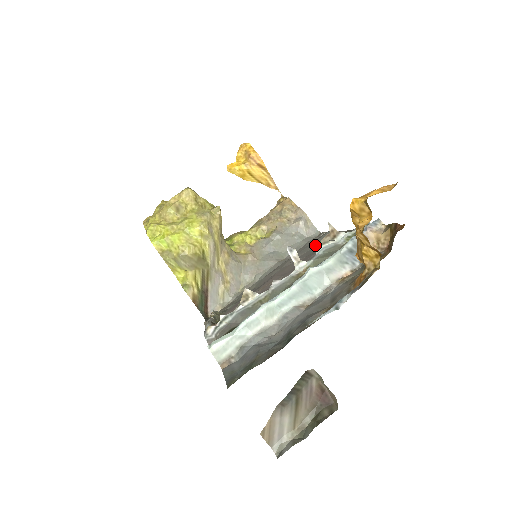
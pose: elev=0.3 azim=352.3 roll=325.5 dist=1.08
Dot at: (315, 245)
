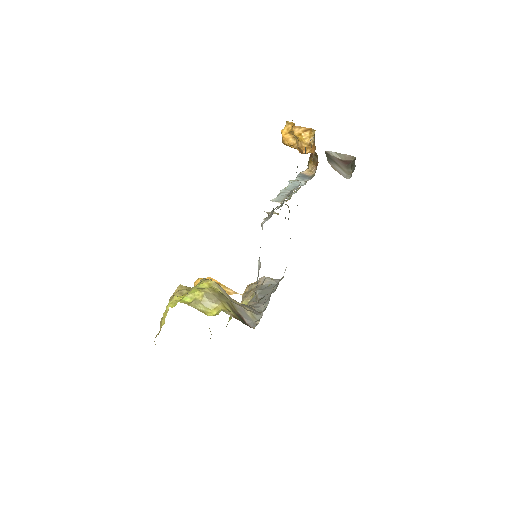
Dot at: occluded
